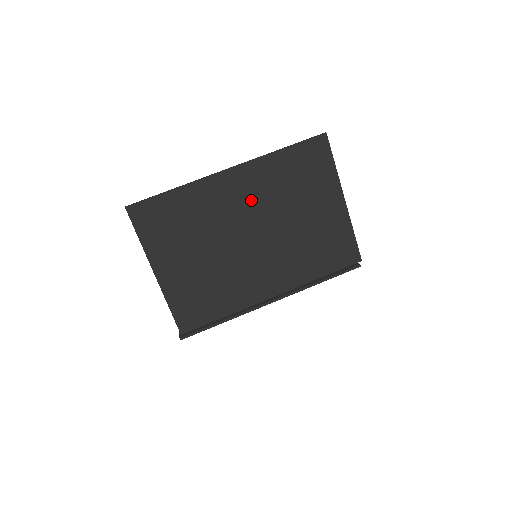
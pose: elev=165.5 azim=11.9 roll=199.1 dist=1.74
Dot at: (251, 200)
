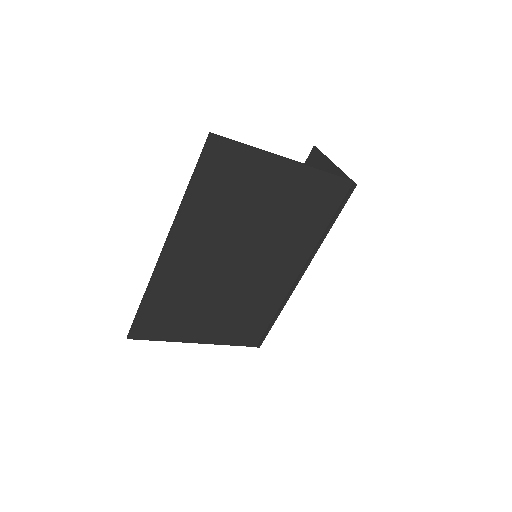
Dot at: (208, 246)
